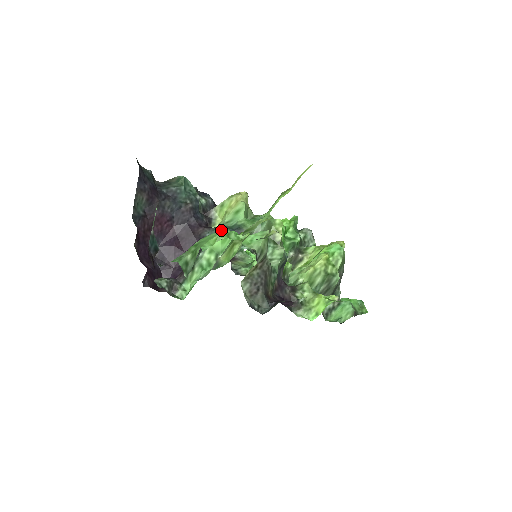
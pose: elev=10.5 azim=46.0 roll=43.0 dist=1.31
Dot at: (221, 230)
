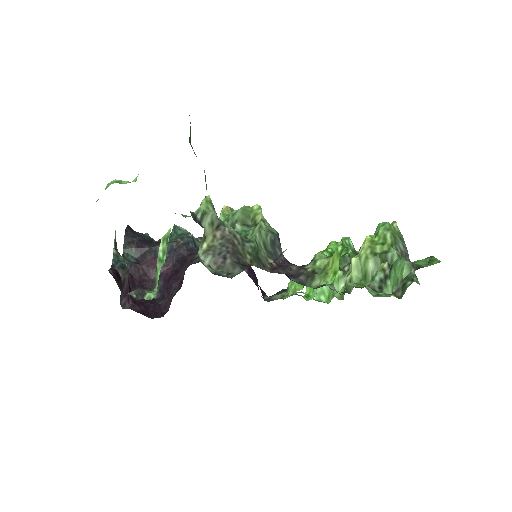
Dot at: occluded
